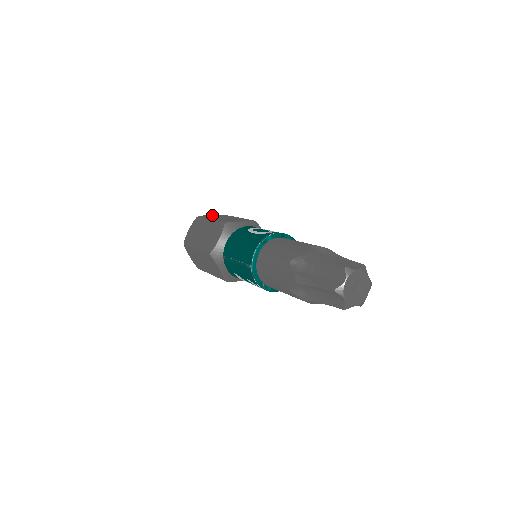
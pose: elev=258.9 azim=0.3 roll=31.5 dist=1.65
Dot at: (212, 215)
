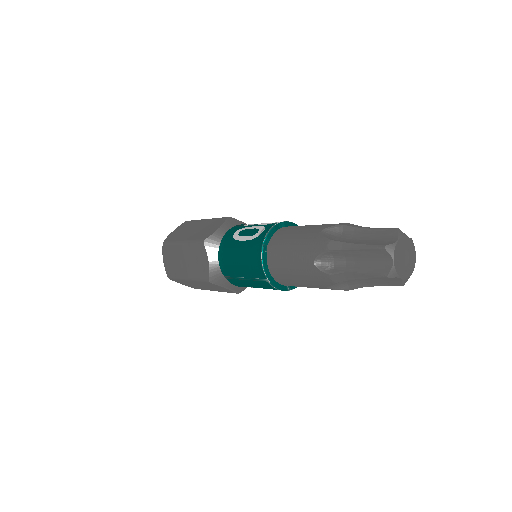
Dot at: (176, 231)
